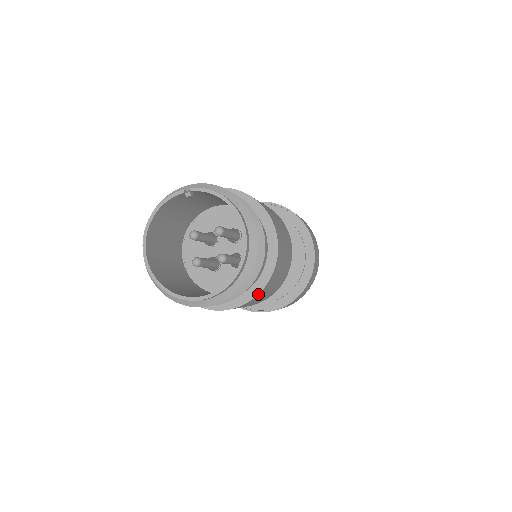
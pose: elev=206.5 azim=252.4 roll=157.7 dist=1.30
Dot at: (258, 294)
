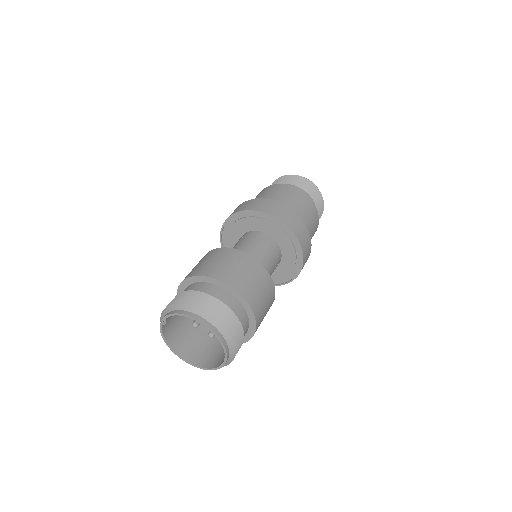
Dot at: (255, 317)
